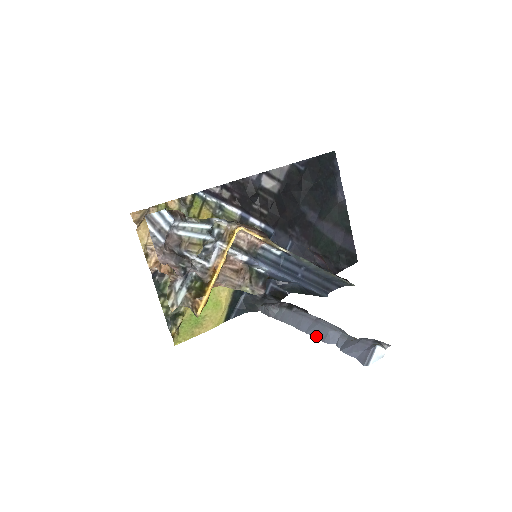
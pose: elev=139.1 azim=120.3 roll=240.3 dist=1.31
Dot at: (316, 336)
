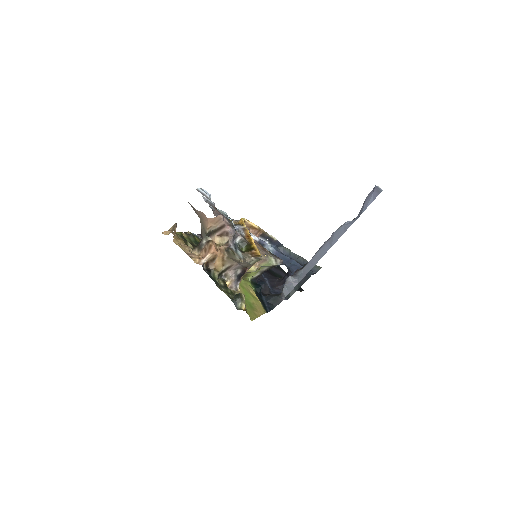
Dot at: occluded
